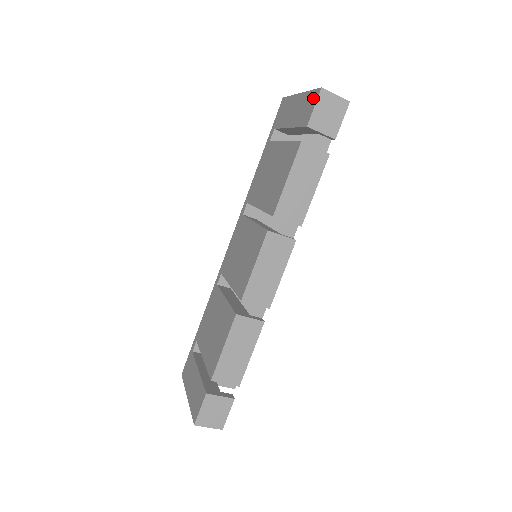
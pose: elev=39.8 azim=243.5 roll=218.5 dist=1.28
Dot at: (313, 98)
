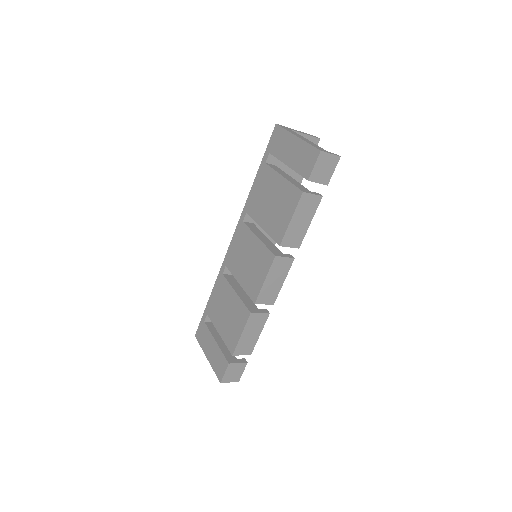
Dot at: (312, 155)
